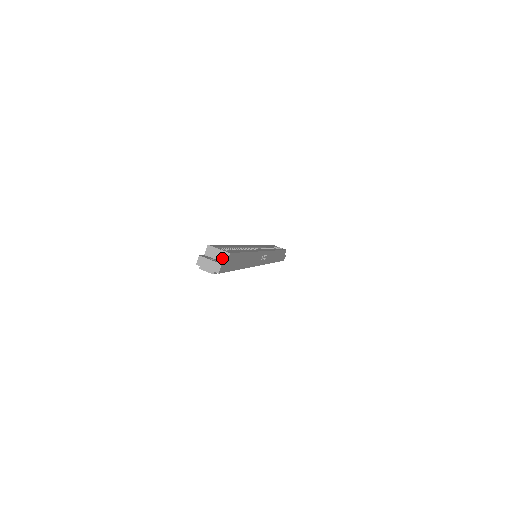
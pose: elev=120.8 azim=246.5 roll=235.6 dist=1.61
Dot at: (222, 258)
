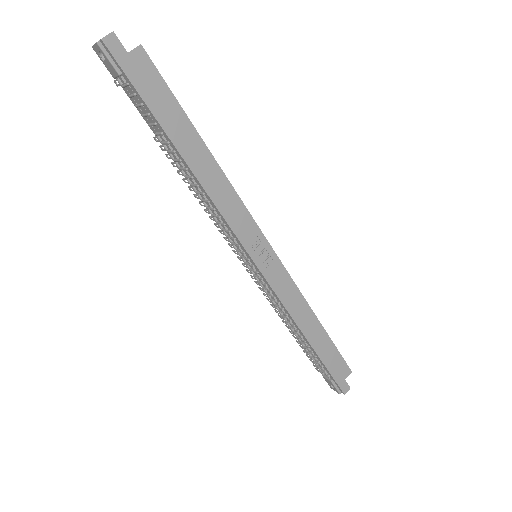
Dot at: (130, 52)
